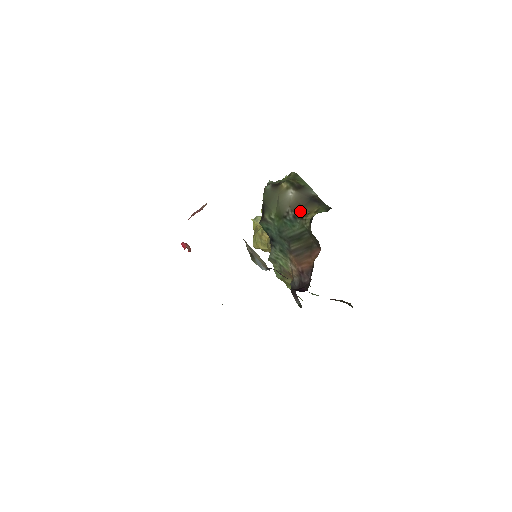
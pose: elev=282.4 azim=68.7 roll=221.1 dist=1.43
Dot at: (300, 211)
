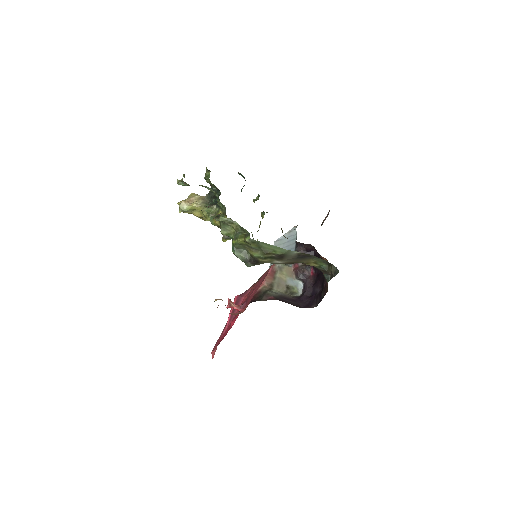
Dot at: occluded
